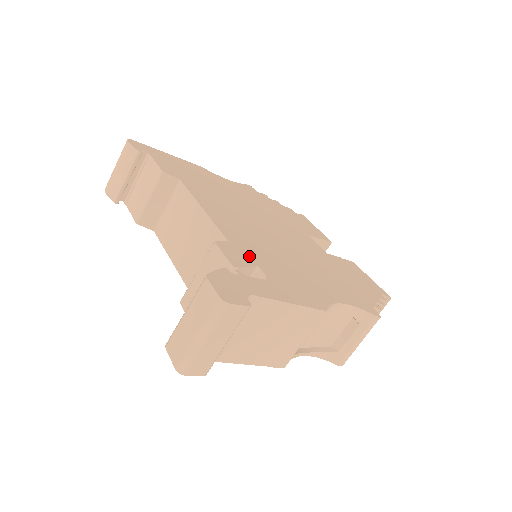
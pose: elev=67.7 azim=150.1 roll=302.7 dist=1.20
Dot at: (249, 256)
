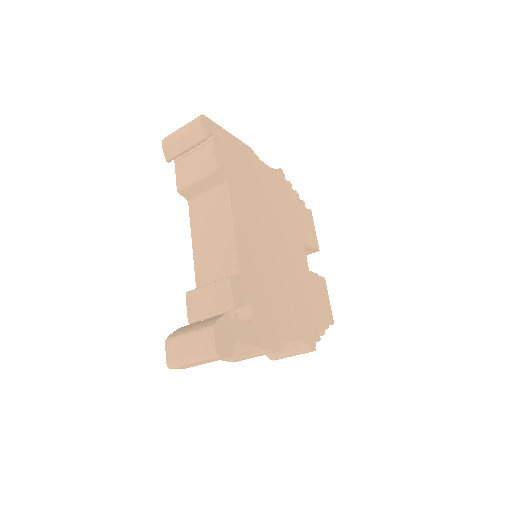
Dot at: (249, 291)
